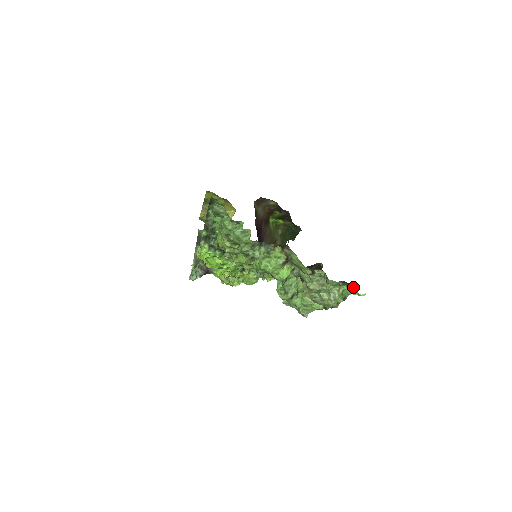
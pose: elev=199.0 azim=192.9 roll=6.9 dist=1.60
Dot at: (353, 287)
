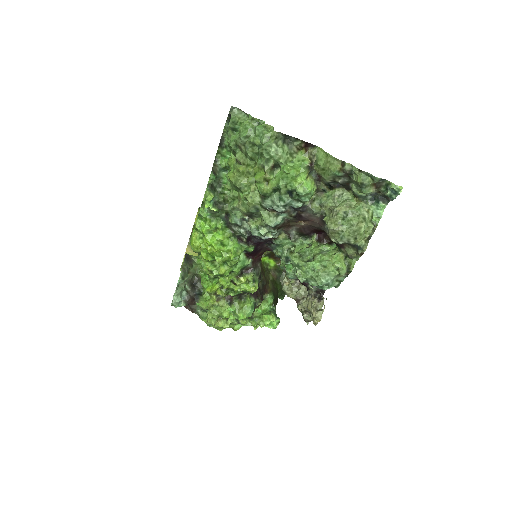
Dot at: (386, 191)
